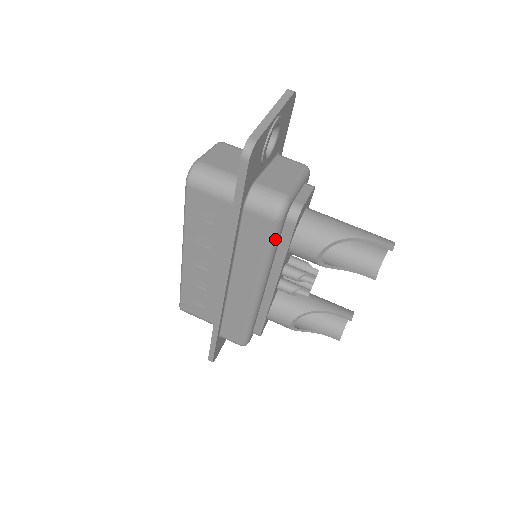
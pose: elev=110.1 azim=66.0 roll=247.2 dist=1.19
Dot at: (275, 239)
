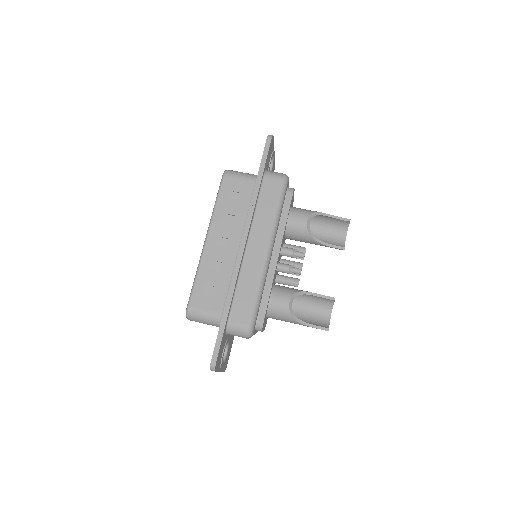
Dot at: (283, 197)
